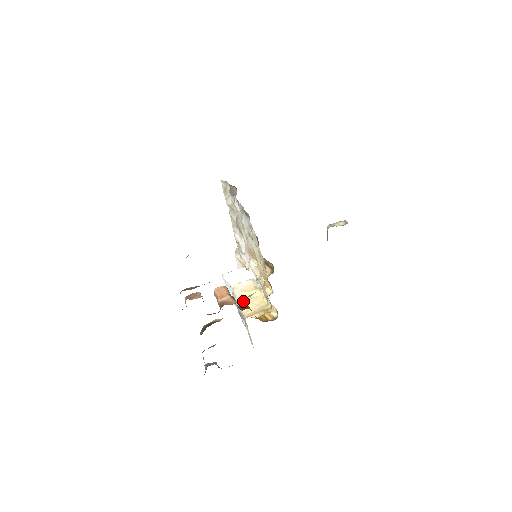
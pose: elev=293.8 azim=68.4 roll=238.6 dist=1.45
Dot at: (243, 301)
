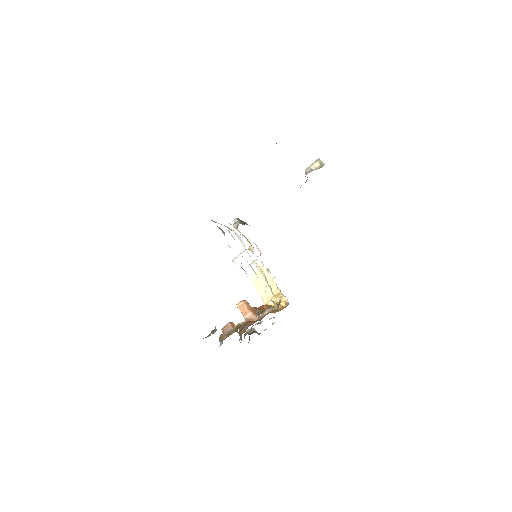
Dot at: (258, 287)
